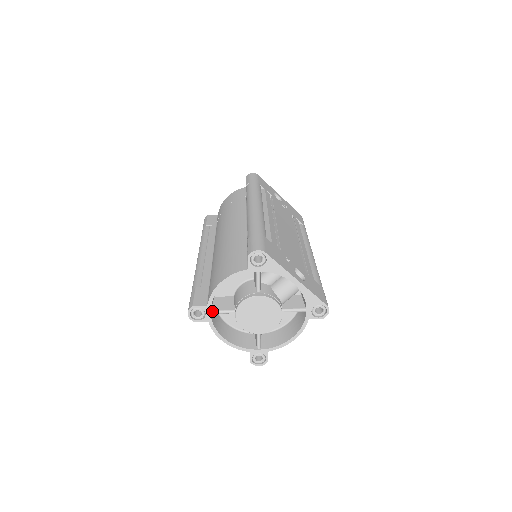
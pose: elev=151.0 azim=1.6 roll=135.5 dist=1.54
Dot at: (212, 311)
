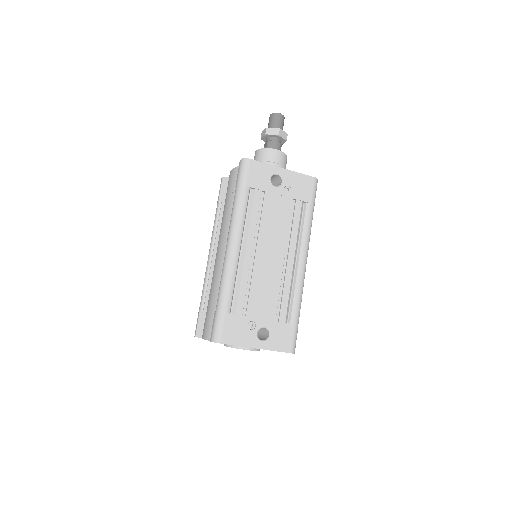
Dot at: occluded
